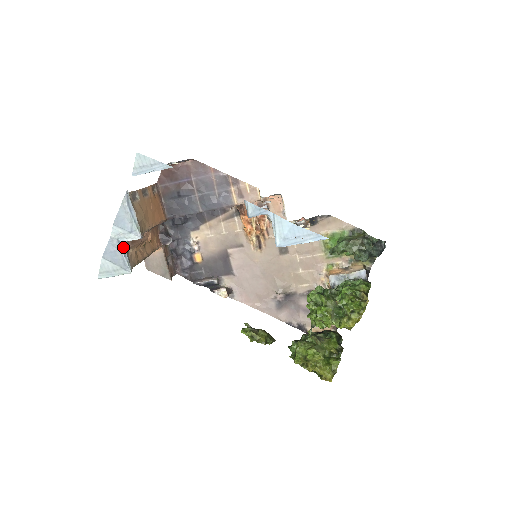
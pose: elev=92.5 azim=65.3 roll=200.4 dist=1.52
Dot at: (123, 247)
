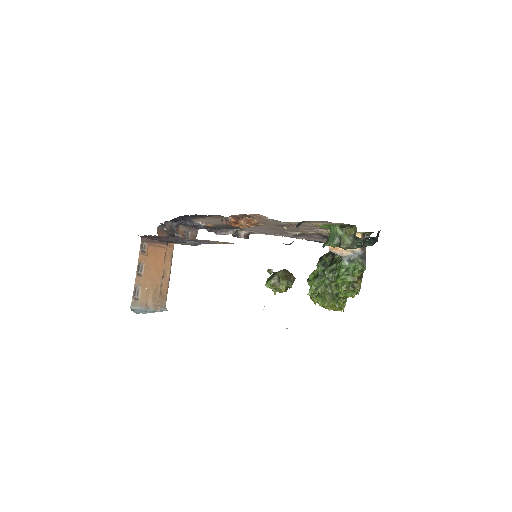
Dot at: occluded
